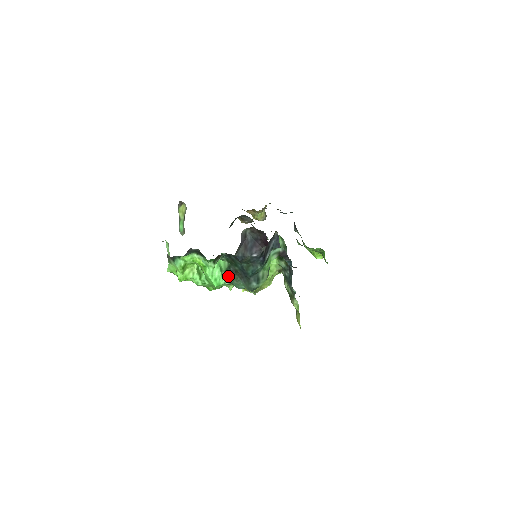
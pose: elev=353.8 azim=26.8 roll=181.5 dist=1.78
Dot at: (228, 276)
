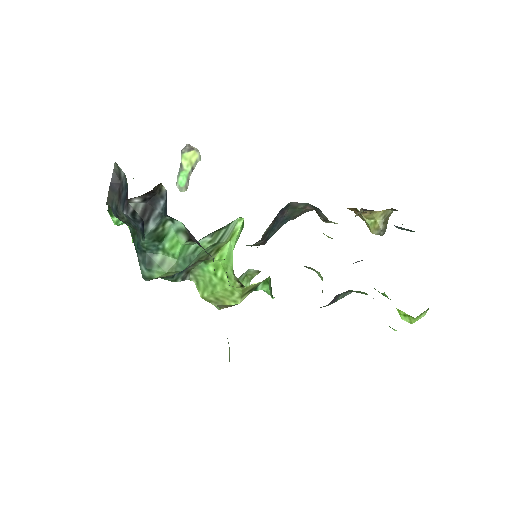
Dot at: occluded
